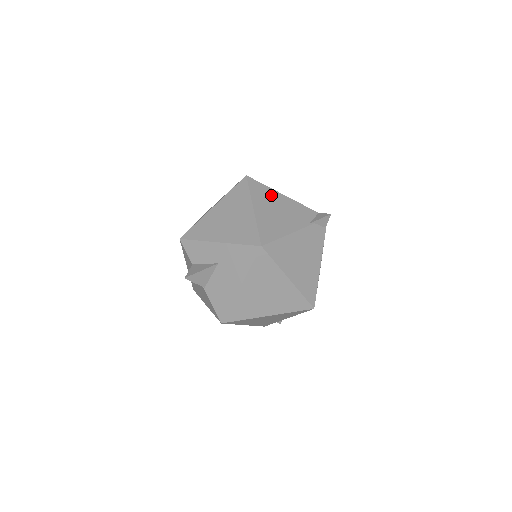
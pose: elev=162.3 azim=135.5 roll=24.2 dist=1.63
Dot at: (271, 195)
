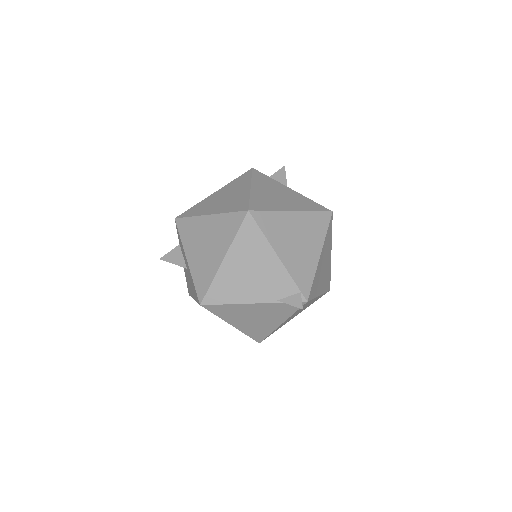
Dot at: (259, 249)
